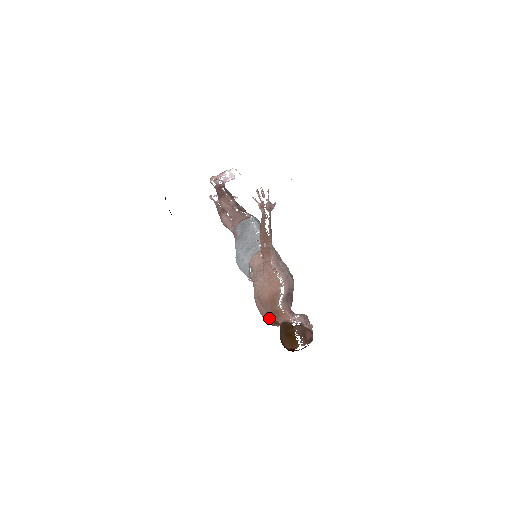
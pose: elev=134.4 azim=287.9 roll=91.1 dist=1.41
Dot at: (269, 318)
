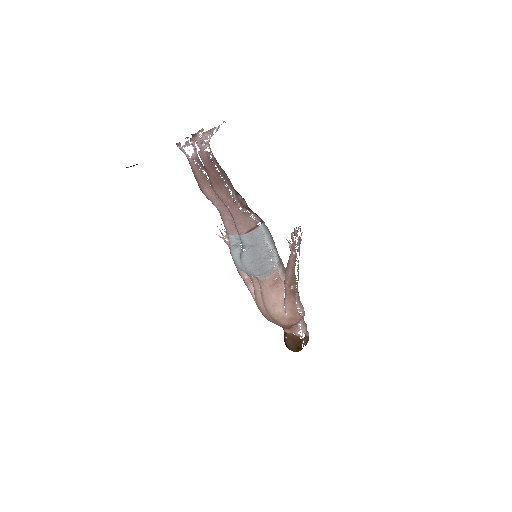
Dot at: occluded
